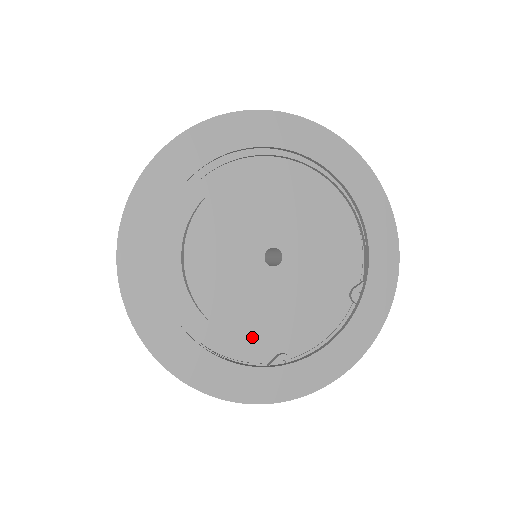
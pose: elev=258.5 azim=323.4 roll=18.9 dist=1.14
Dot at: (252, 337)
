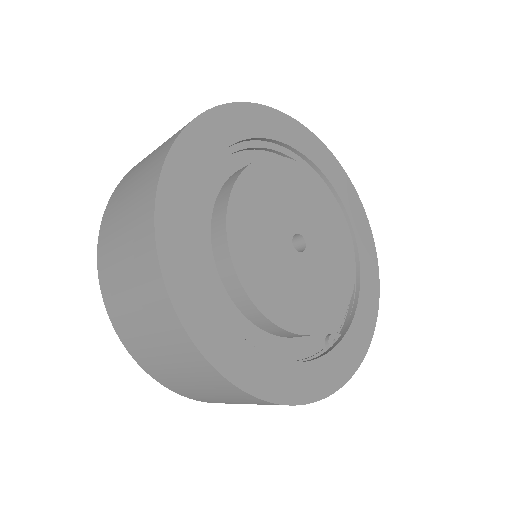
Dot at: (252, 290)
